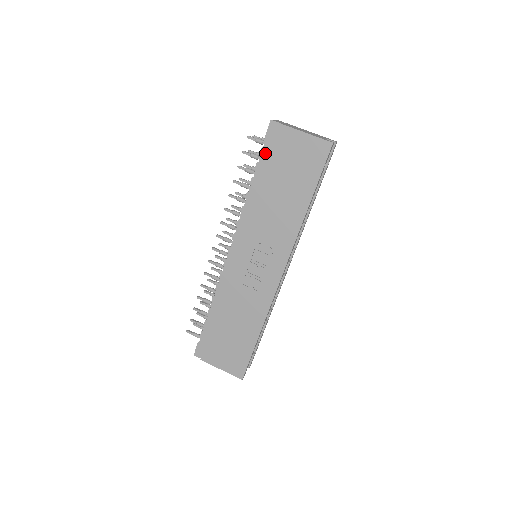
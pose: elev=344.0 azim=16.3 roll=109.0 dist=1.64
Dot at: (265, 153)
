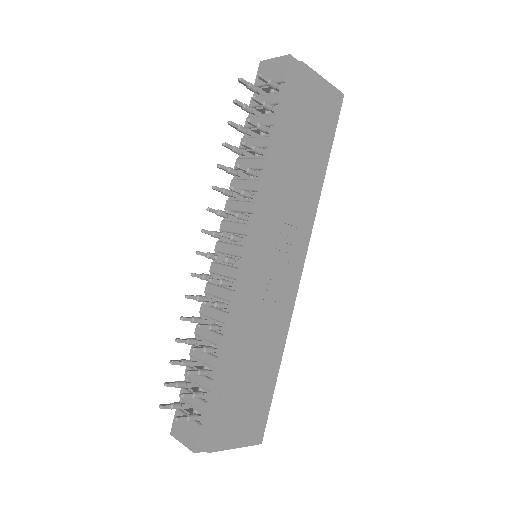
Dot at: (284, 101)
